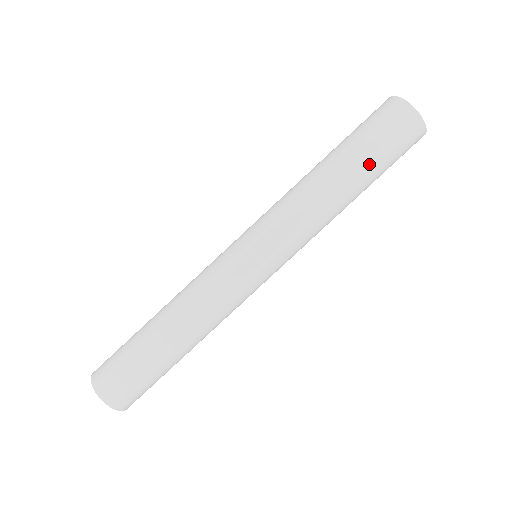
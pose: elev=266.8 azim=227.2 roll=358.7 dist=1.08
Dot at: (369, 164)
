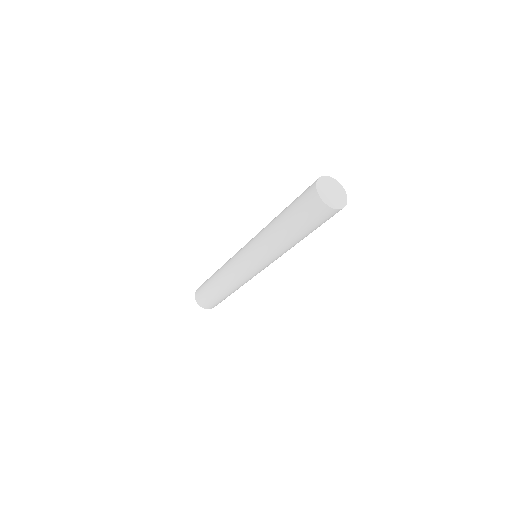
Dot at: occluded
